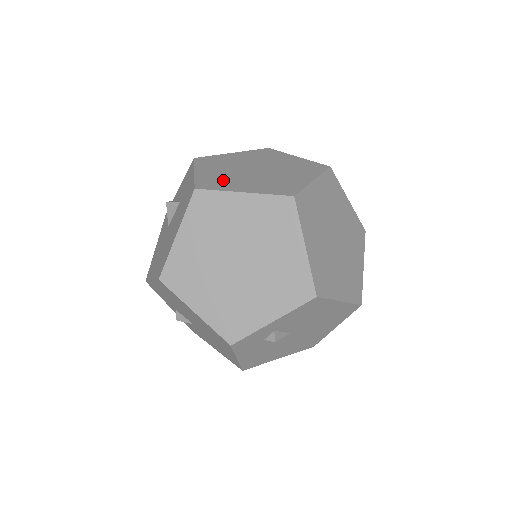
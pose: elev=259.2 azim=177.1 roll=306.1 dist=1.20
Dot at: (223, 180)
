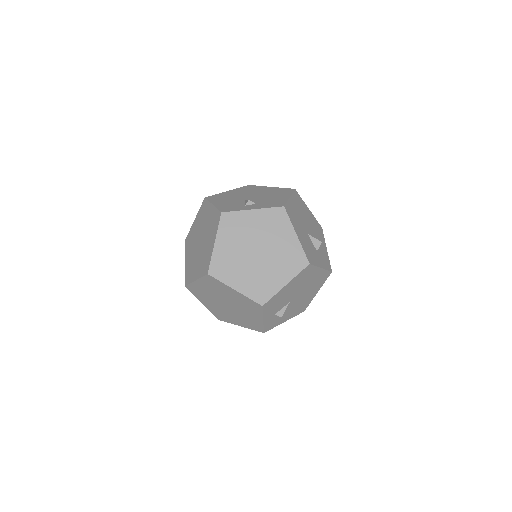
Dot at: (191, 268)
